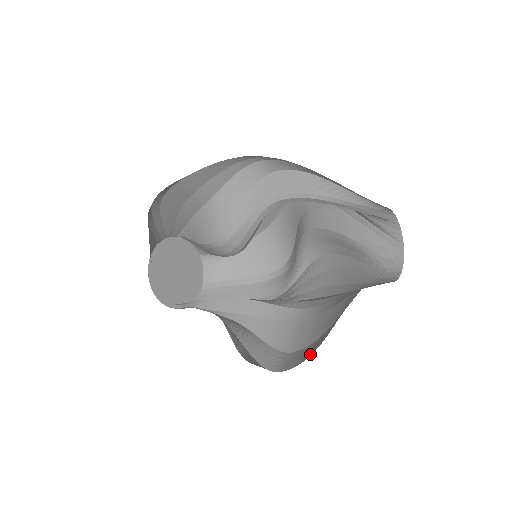
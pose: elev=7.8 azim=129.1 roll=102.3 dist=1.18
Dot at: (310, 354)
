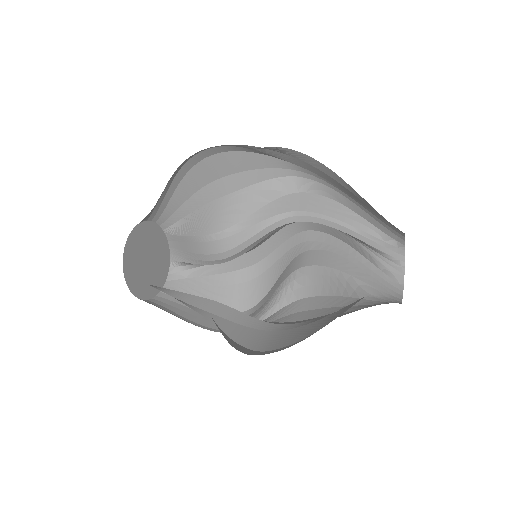
Dot at: (302, 340)
